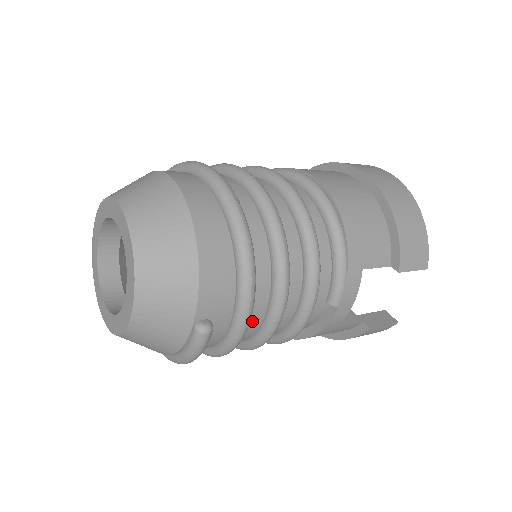
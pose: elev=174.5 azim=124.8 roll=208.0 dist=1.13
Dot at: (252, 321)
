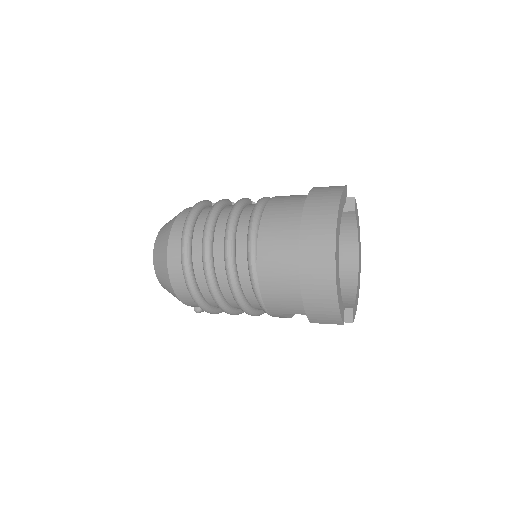
Dot at: occluded
